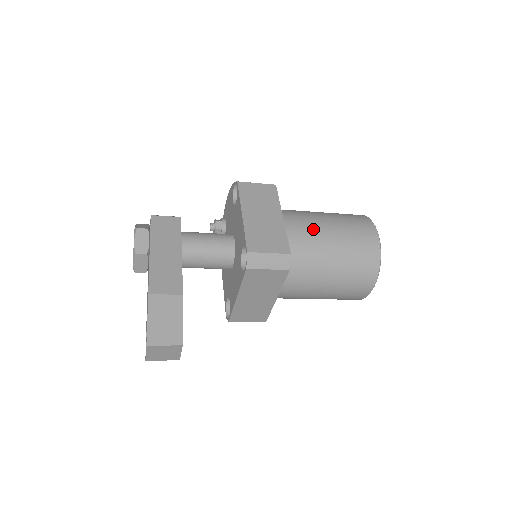
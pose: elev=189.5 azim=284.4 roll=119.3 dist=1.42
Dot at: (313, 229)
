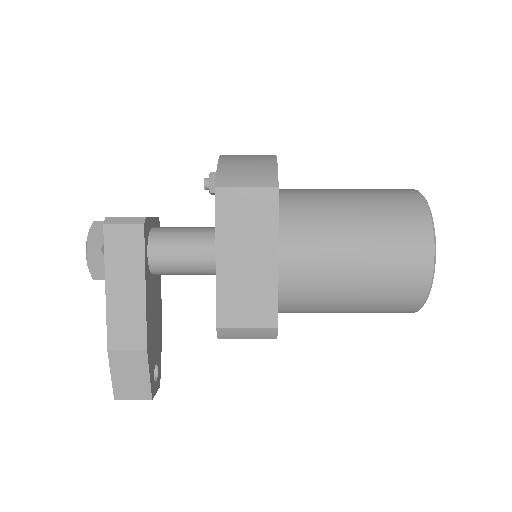
Dot at: (327, 264)
